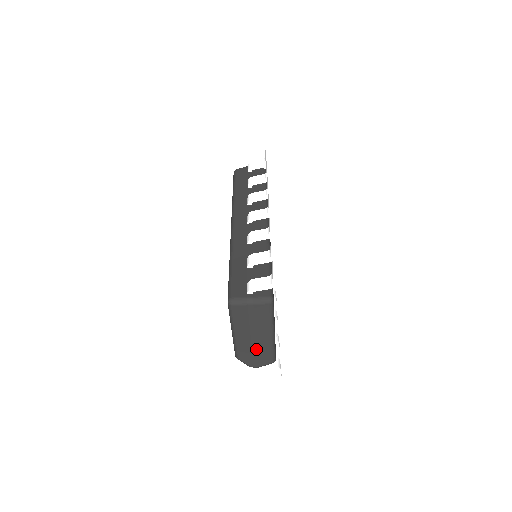
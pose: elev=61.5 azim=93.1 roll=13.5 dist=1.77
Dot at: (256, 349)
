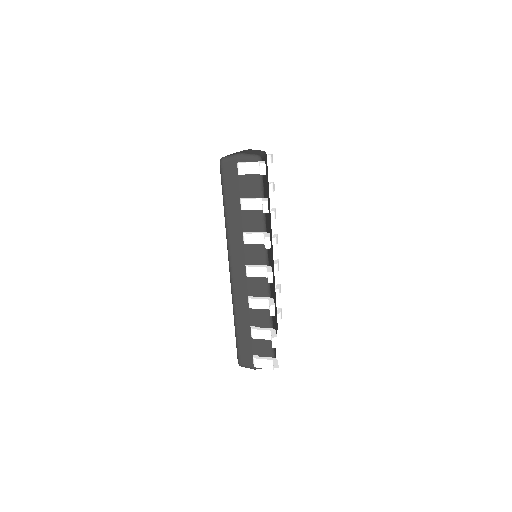
Dot at: occluded
